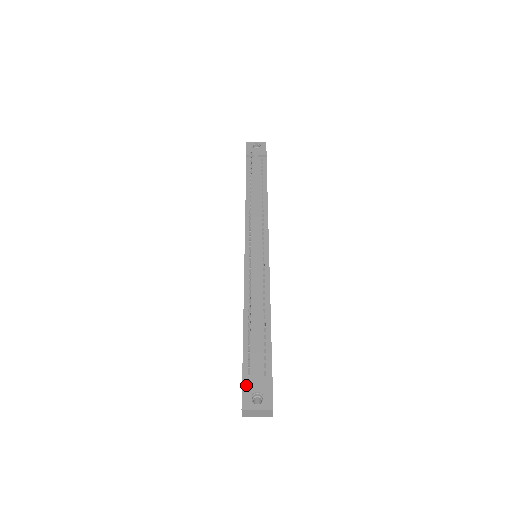
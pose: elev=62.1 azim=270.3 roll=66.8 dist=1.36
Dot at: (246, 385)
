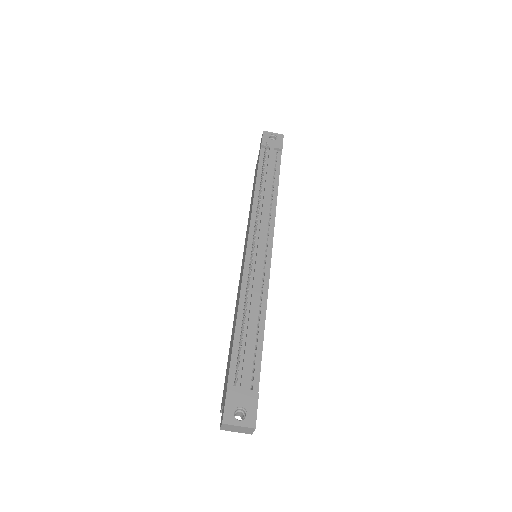
Dot at: (230, 397)
